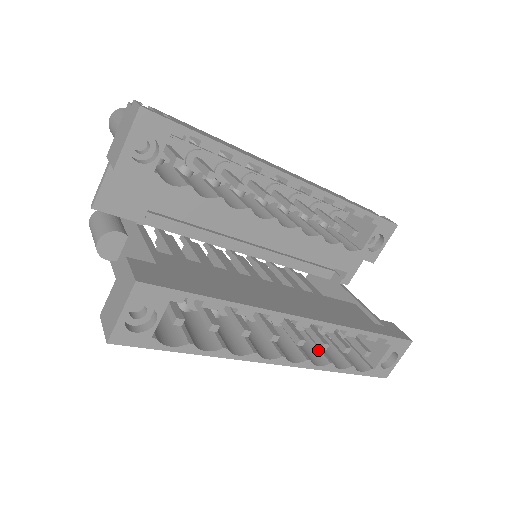
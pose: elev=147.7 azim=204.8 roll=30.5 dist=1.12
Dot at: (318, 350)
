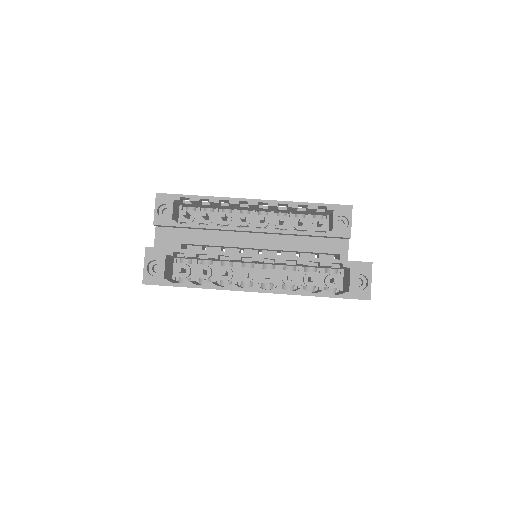
Dot at: occluded
